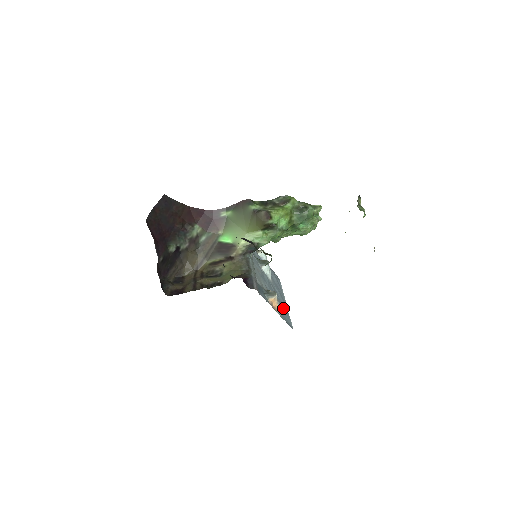
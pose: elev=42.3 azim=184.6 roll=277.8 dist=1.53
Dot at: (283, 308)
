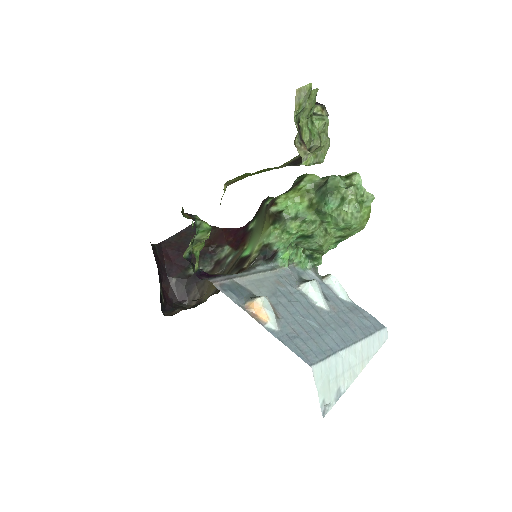
Dot at: (314, 338)
